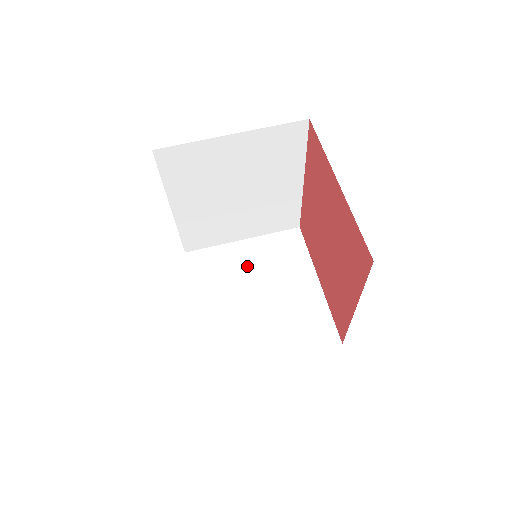
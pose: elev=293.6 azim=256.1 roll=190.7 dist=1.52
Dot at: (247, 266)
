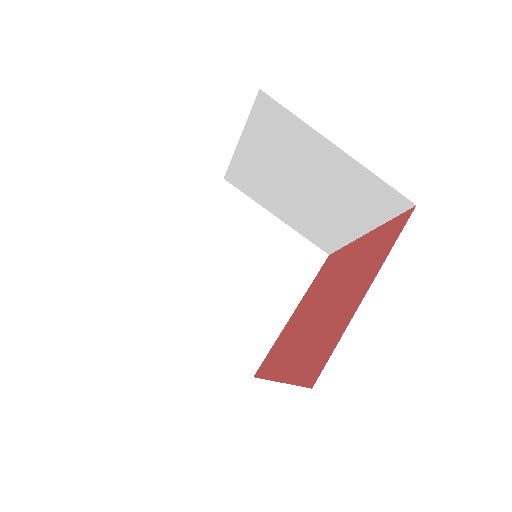
Dot at: (256, 242)
